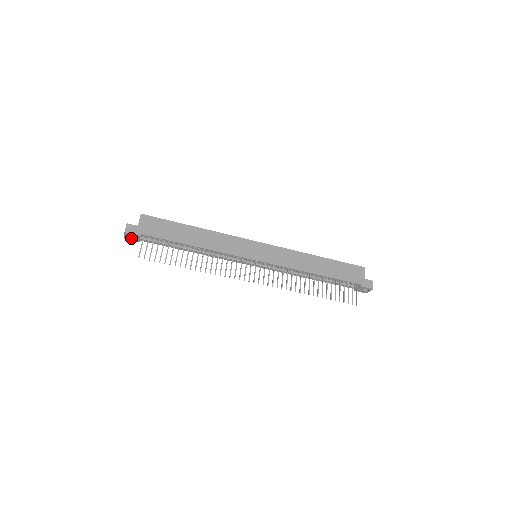
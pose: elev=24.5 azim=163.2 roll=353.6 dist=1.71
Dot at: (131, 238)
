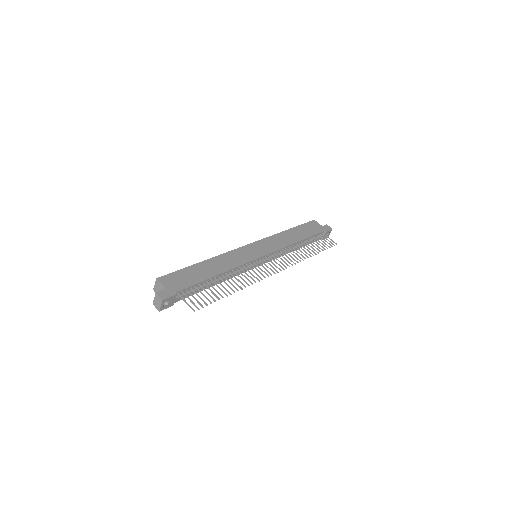
Dot at: (166, 305)
